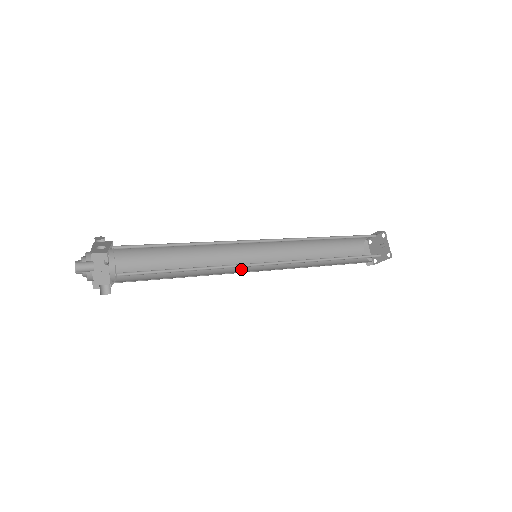
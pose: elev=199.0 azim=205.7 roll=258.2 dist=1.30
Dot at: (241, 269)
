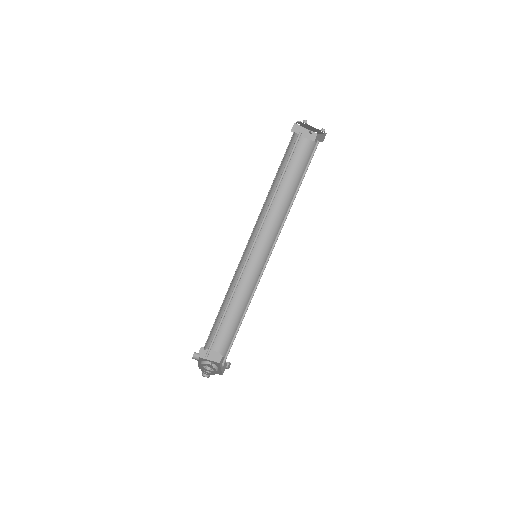
Dot at: (257, 266)
